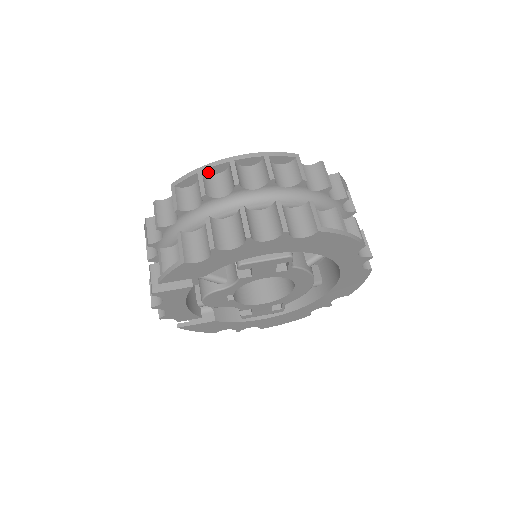
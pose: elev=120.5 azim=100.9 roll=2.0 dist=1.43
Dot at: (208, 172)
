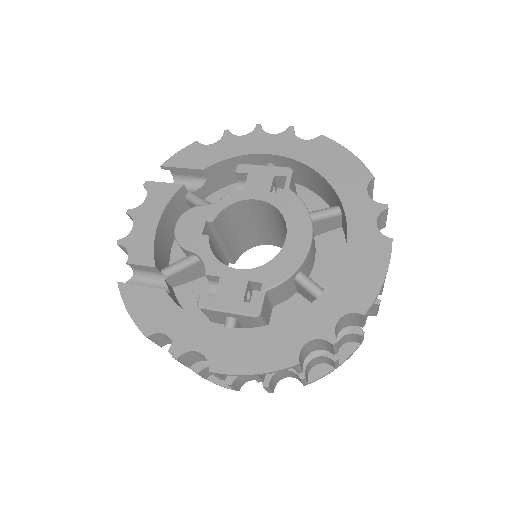
Dot at: occluded
